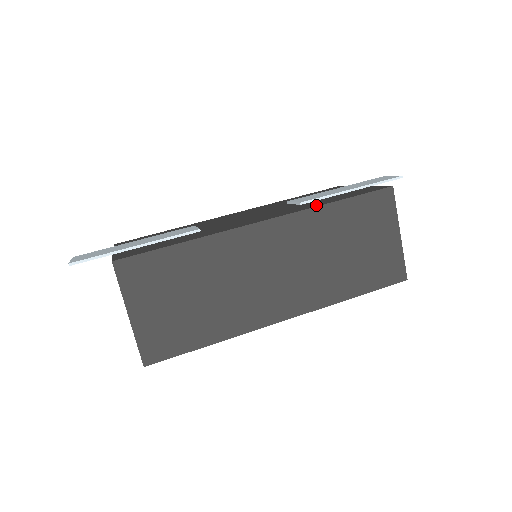
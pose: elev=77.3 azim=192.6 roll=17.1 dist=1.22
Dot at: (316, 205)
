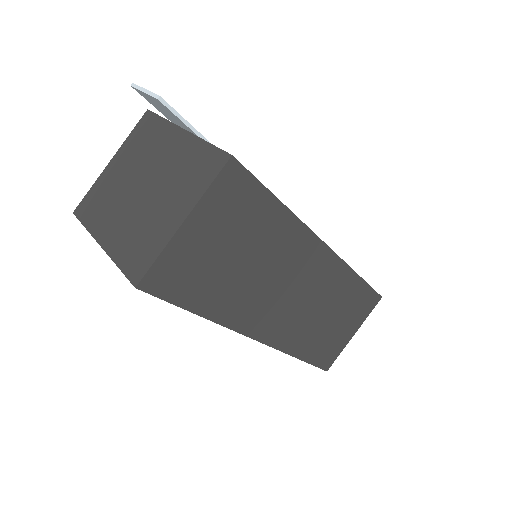
Dot at: occluded
